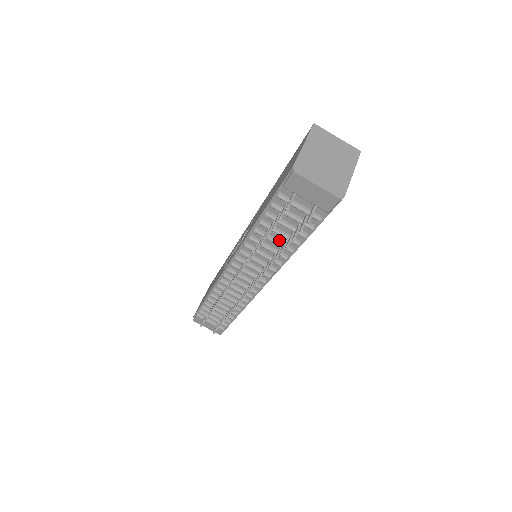
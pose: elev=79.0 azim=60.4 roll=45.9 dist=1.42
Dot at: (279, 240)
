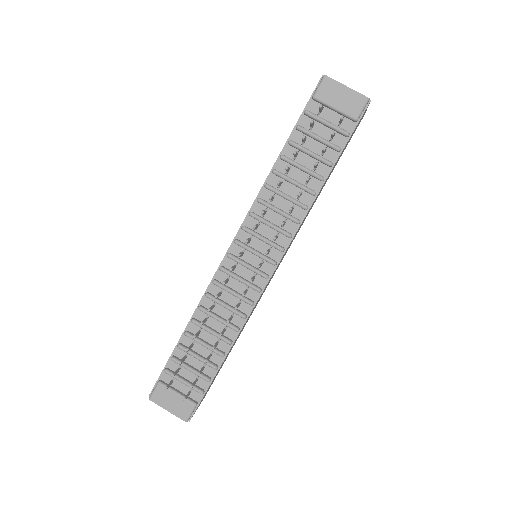
Dot at: (299, 182)
